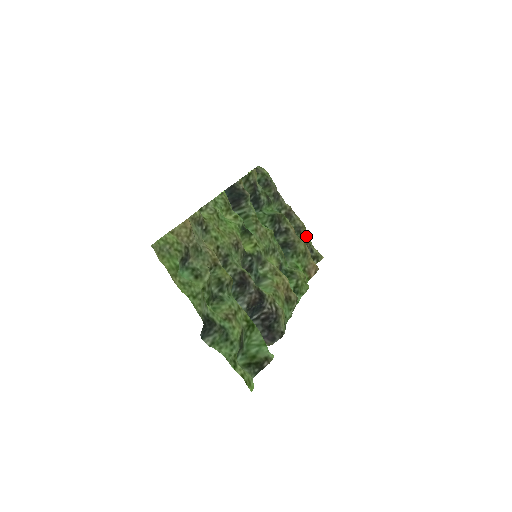
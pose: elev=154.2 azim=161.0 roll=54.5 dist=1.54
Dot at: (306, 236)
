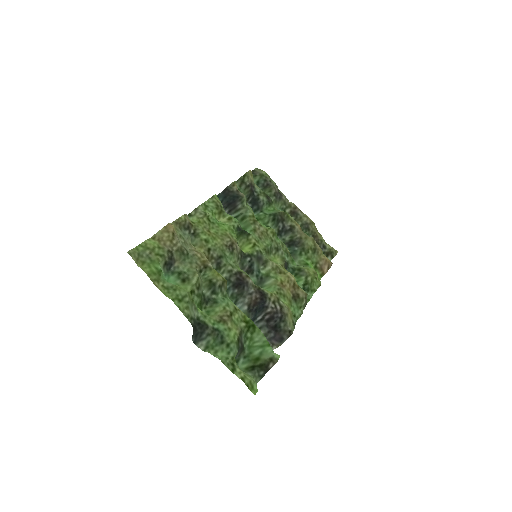
Dot at: (316, 232)
